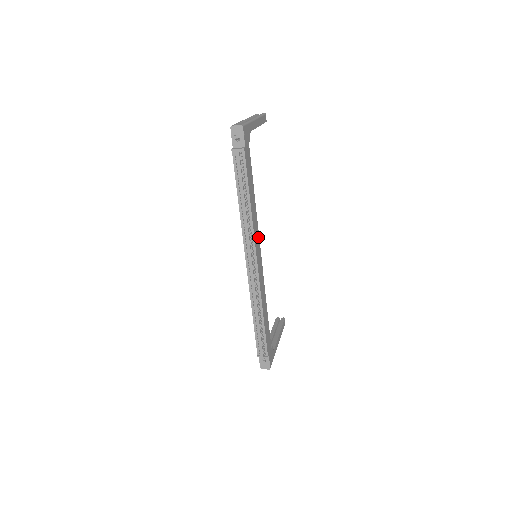
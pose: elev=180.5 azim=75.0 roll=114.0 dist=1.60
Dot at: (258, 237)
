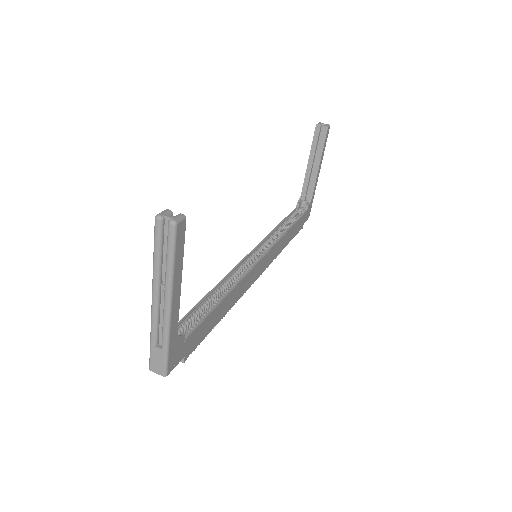
Dot at: (250, 273)
